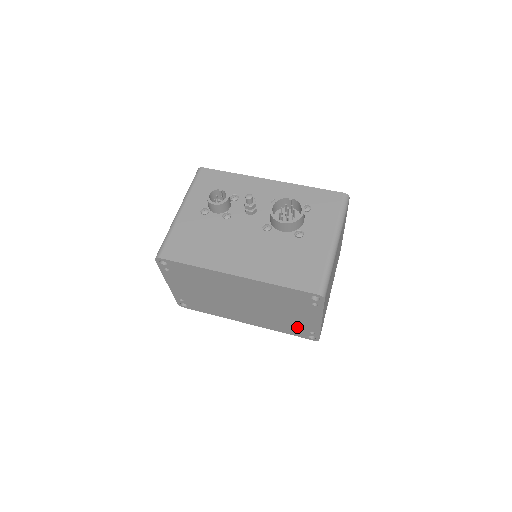
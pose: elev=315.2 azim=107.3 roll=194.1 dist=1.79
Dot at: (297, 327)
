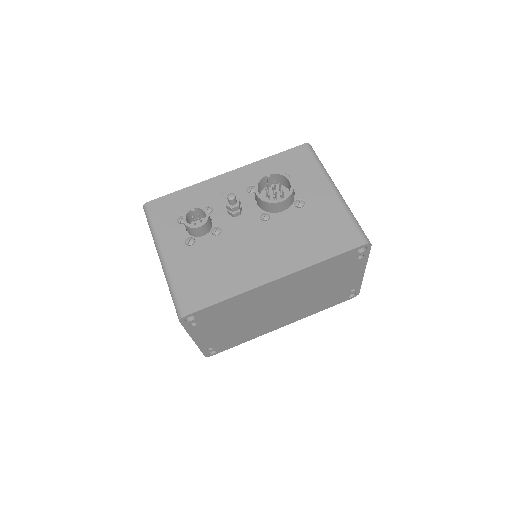
Dot at: (338, 295)
